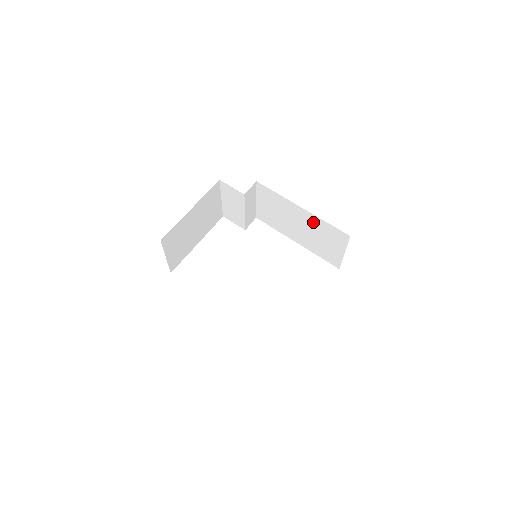
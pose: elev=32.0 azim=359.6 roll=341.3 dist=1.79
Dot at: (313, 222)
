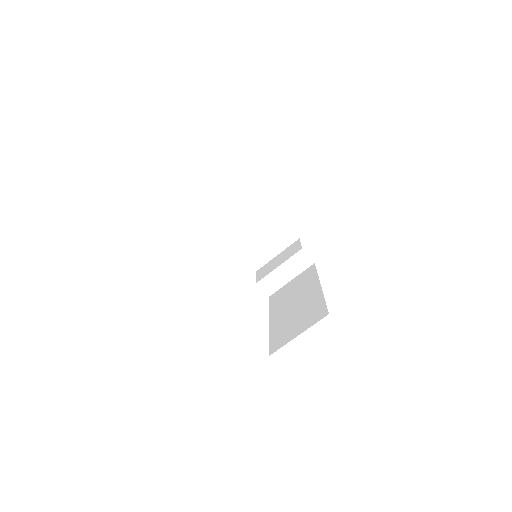
Dot at: (313, 300)
